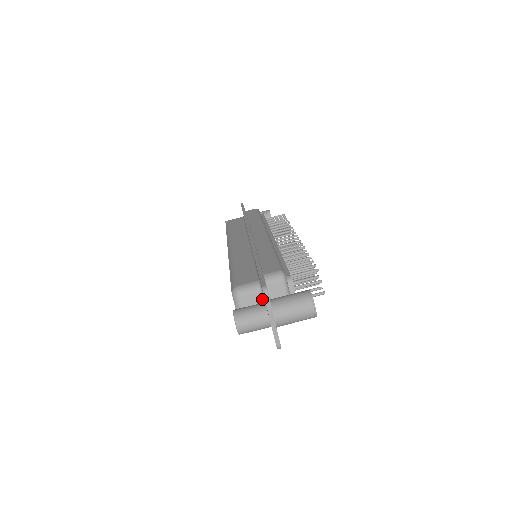
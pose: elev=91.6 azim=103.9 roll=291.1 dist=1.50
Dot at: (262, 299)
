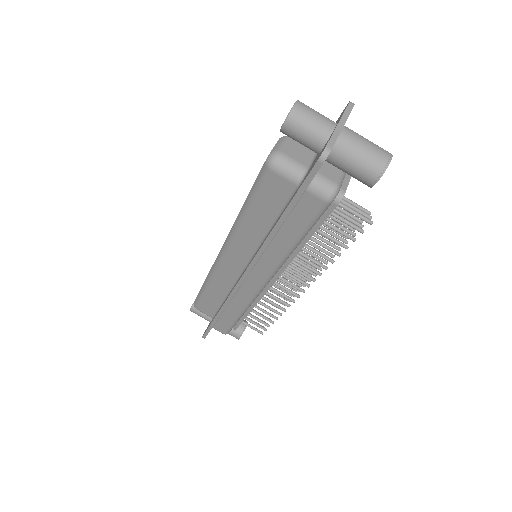
Dot at: (312, 157)
